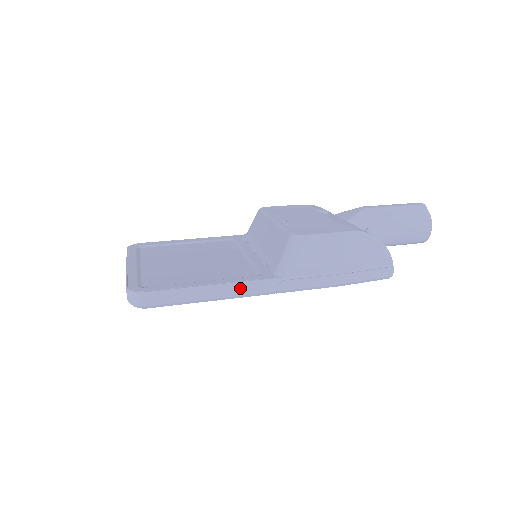
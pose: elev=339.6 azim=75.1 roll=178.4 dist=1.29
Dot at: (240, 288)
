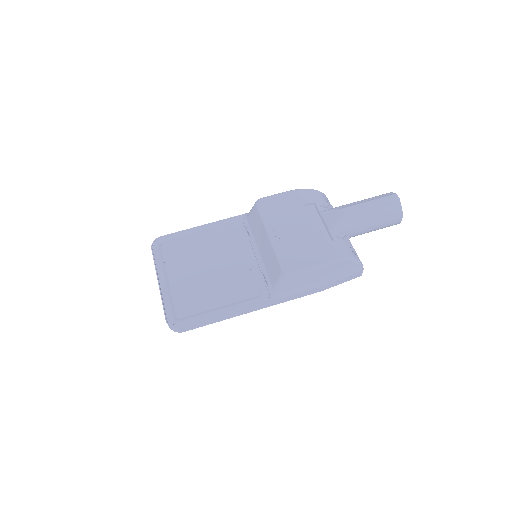
Dot at: (247, 311)
